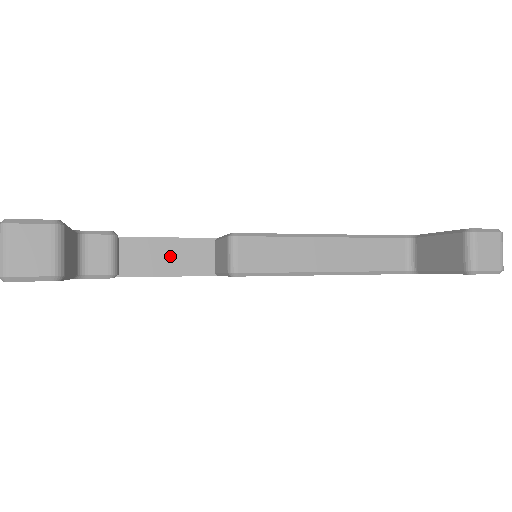
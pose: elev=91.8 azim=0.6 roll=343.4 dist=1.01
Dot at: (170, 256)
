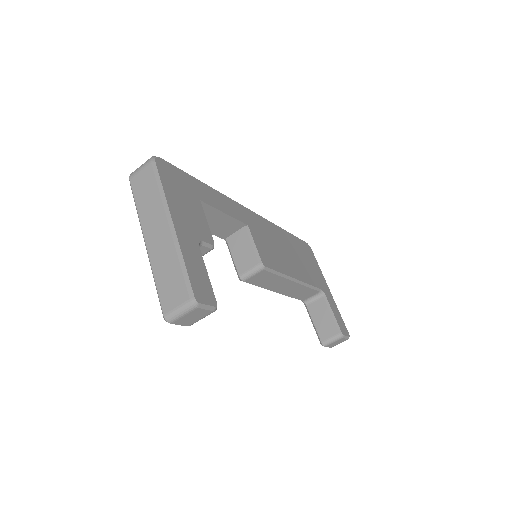
Dot at: (215, 222)
